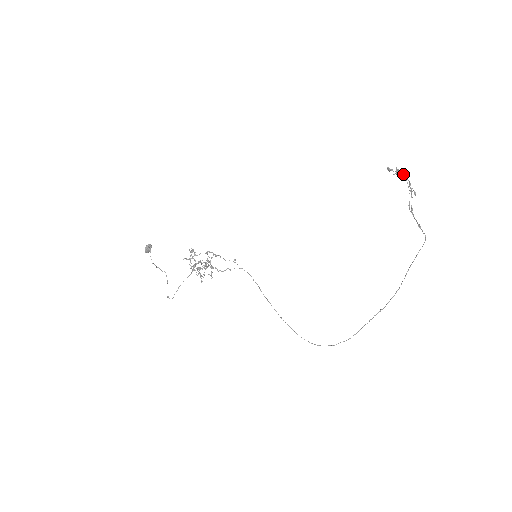
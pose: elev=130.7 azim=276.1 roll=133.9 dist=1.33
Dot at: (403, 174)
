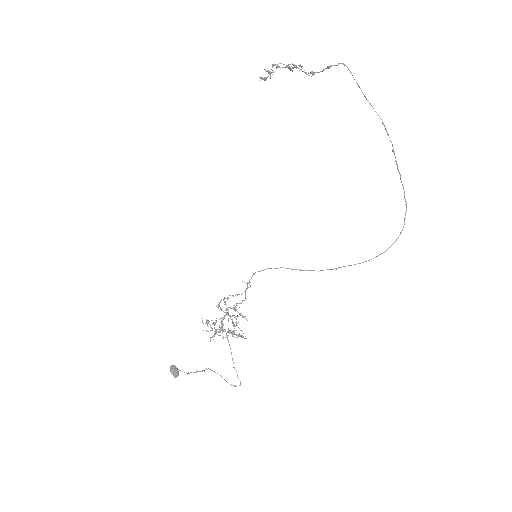
Dot at: (273, 65)
